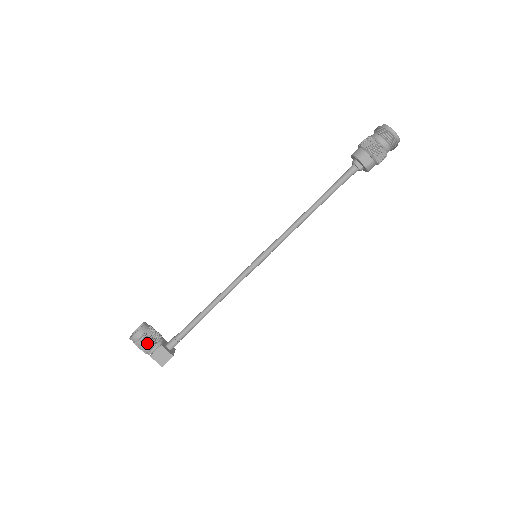
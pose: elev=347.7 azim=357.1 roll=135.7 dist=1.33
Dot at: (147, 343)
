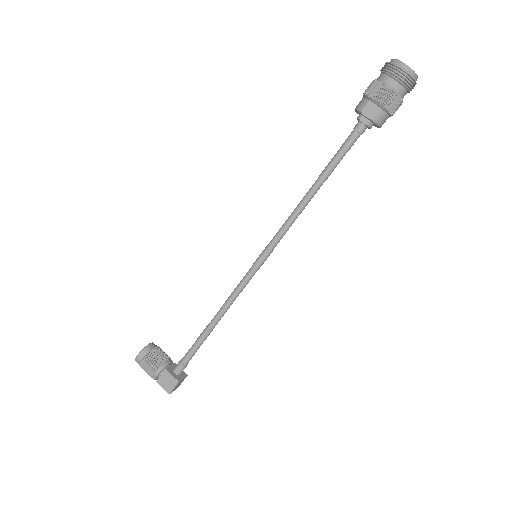
Dot at: (149, 366)
